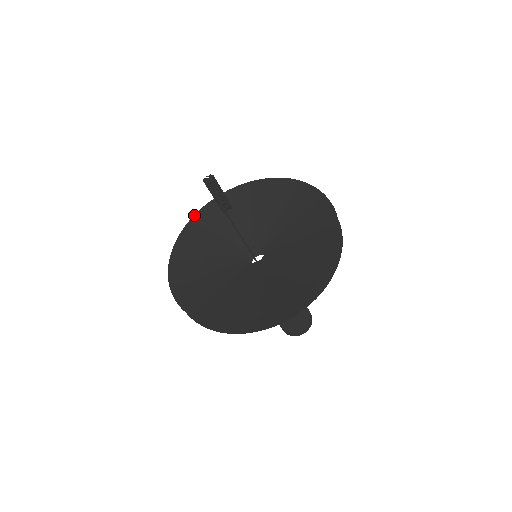
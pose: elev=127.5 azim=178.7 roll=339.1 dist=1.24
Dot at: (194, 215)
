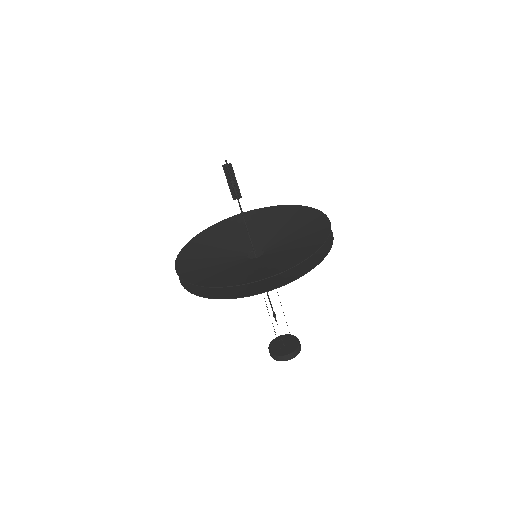
Dot at: (191, 239)
